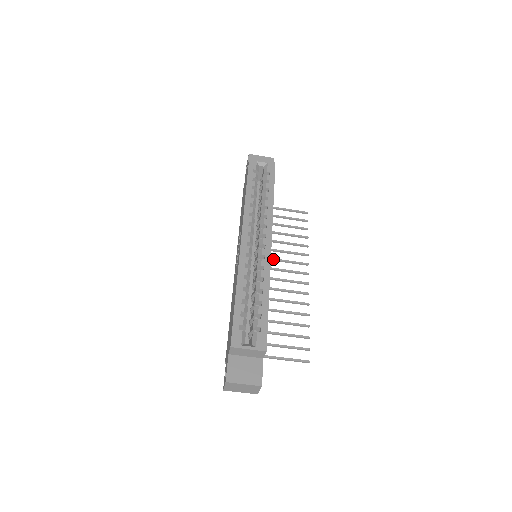
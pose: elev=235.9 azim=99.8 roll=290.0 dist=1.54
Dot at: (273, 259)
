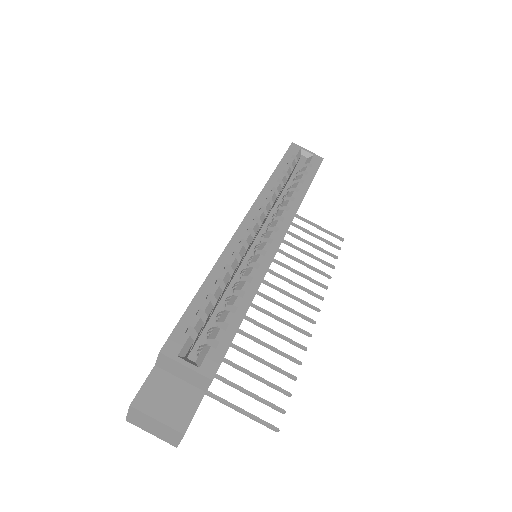
Dot at: (279, 275)
